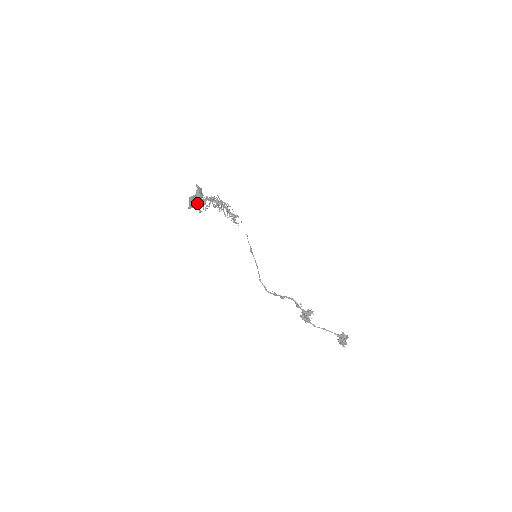
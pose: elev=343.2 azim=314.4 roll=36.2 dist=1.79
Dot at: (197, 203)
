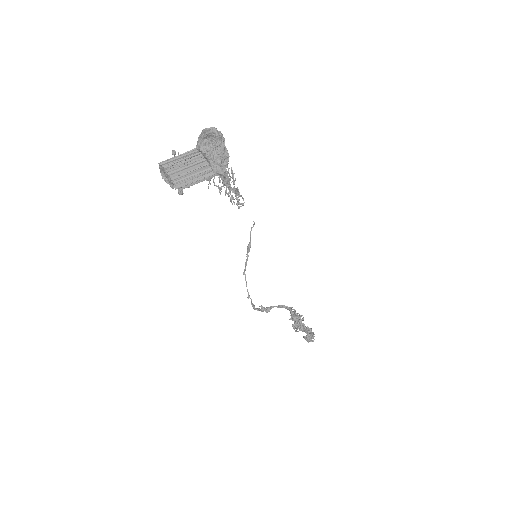
Dot at: (209, 172)
